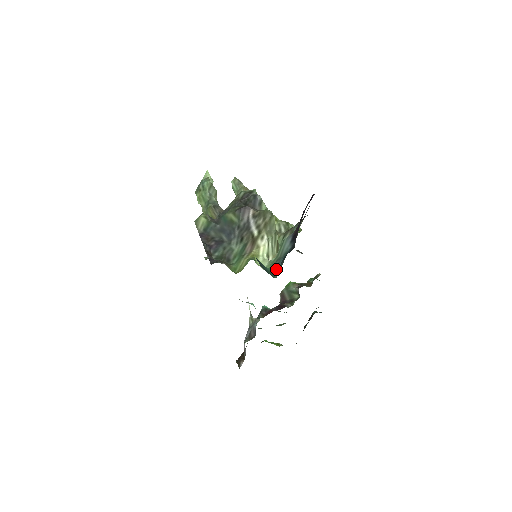
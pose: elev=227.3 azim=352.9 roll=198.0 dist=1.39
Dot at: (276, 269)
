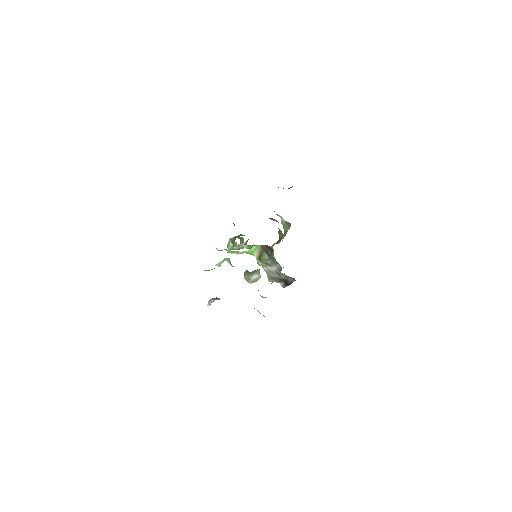
Dot at: occluded
